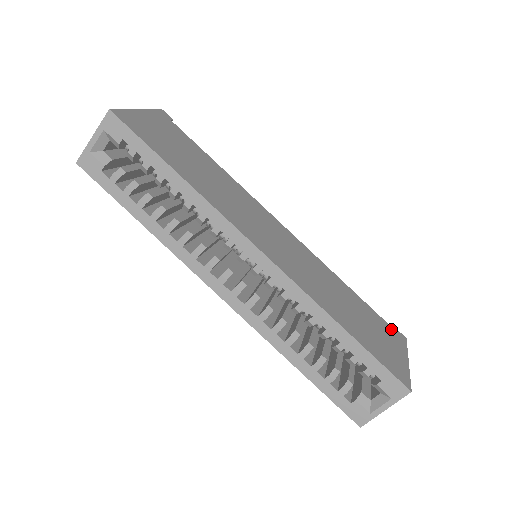
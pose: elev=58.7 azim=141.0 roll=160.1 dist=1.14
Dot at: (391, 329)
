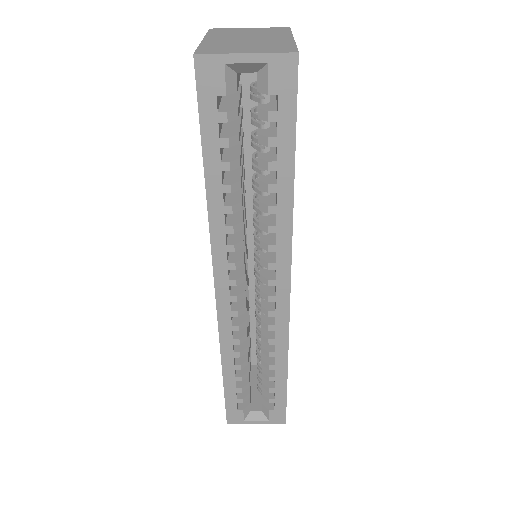
Dot at: occluded
